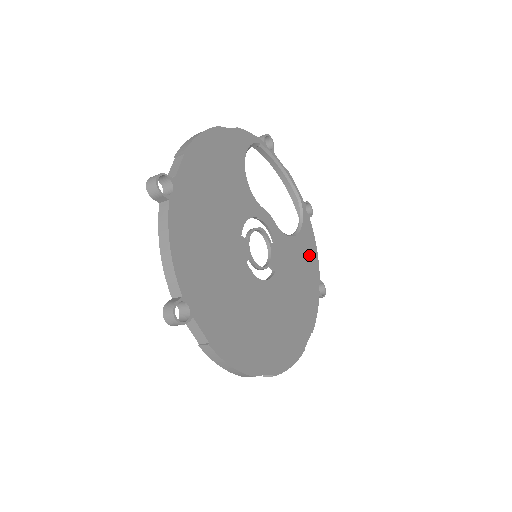
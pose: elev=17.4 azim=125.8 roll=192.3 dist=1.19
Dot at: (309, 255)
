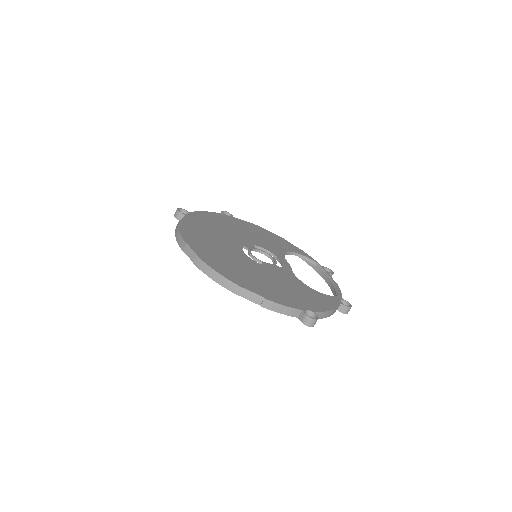
Dot at: (316, 300)
